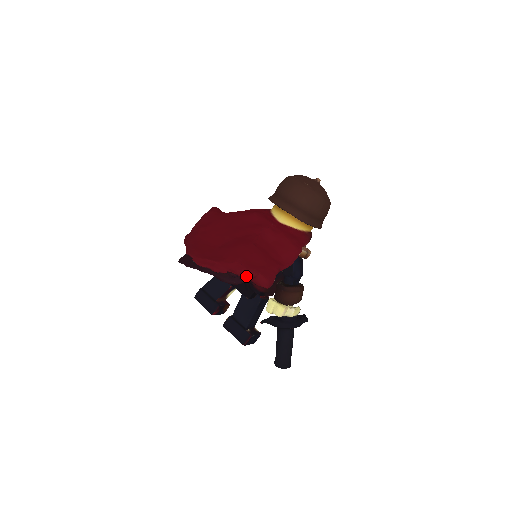
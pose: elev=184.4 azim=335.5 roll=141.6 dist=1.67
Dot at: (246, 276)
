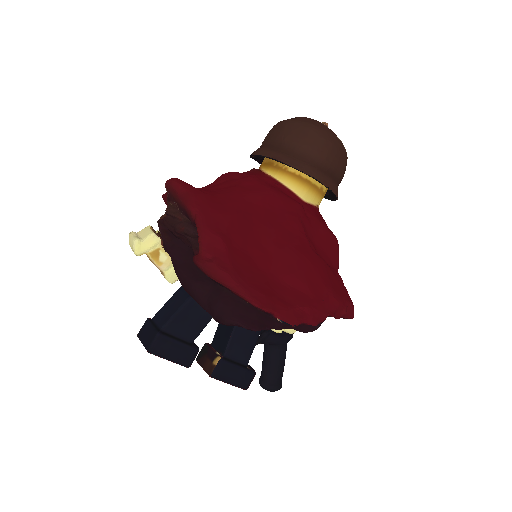
Dot at: (341, 313)
